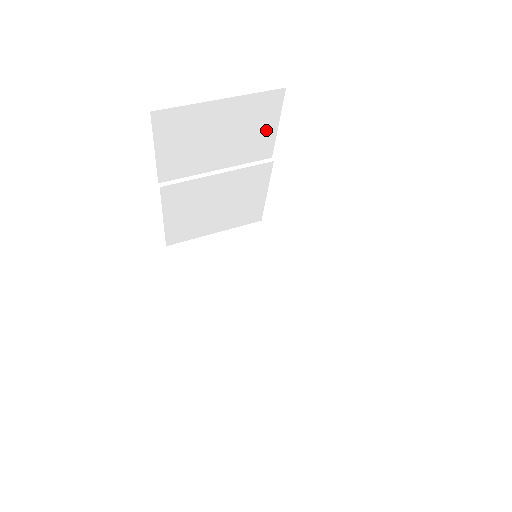
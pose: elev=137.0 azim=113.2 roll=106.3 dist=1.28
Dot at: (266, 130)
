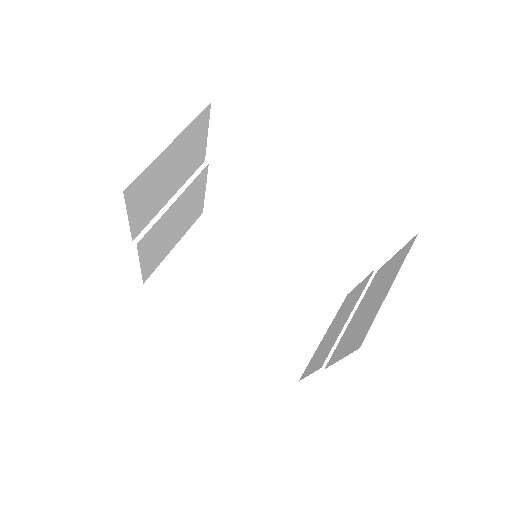
Dot at: (200, 144)
